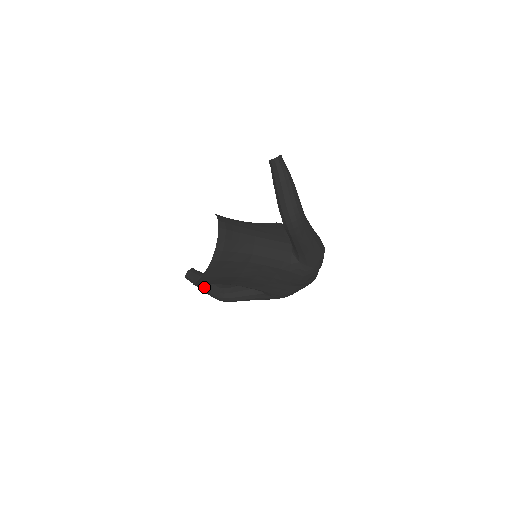
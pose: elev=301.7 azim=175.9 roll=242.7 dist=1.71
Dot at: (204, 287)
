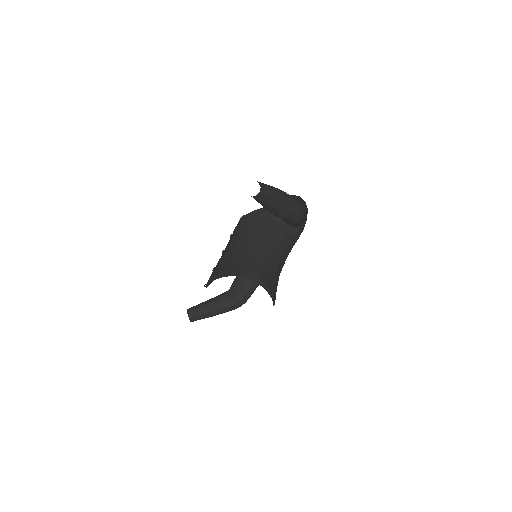
Dot at: (219, 312)
